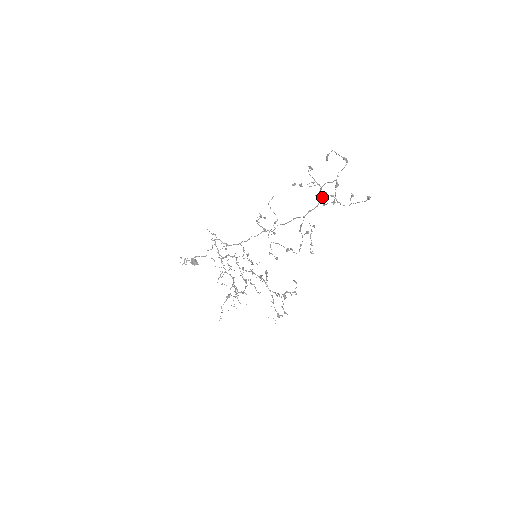
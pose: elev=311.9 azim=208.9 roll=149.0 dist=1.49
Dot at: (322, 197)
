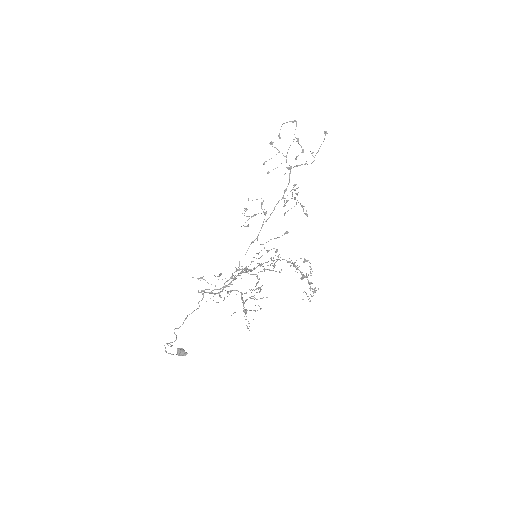
Dot at: (290, 172)
